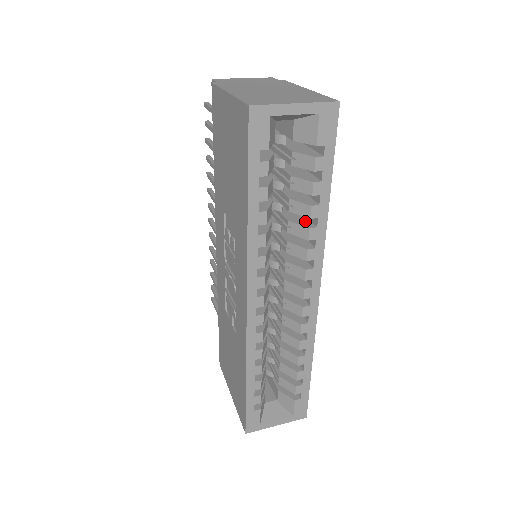
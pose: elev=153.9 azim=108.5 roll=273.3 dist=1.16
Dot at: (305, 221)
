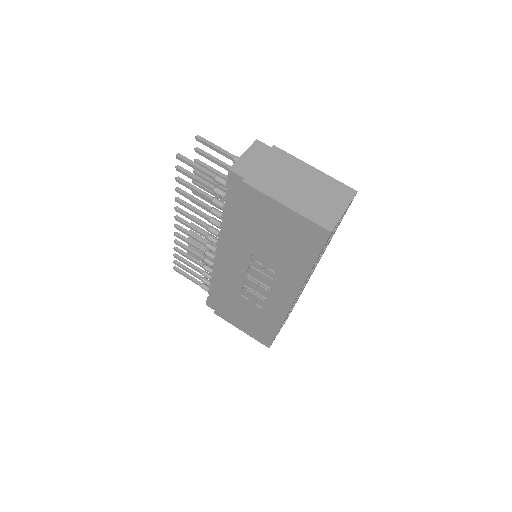
Dot at: occluded
